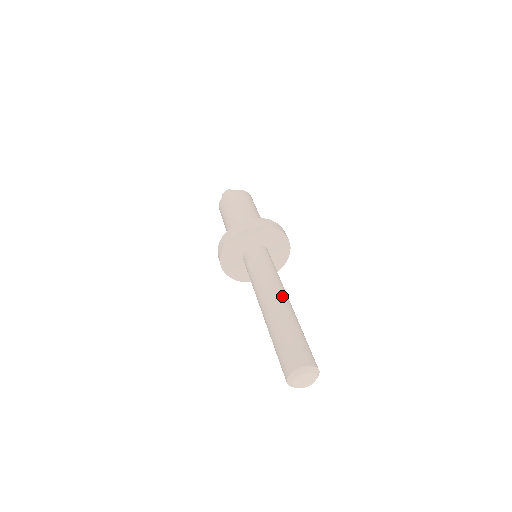
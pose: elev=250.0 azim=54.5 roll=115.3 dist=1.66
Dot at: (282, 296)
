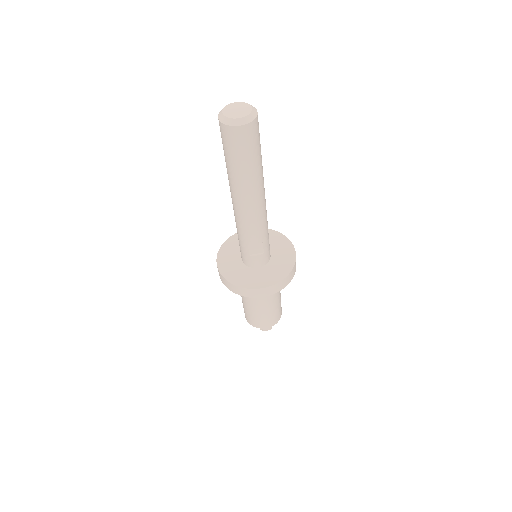
Dot at: occluded
